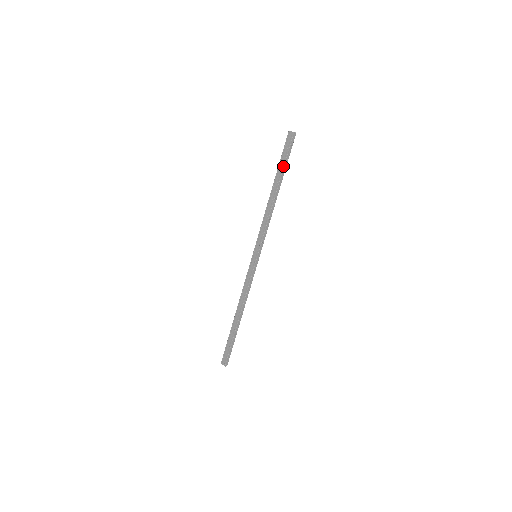
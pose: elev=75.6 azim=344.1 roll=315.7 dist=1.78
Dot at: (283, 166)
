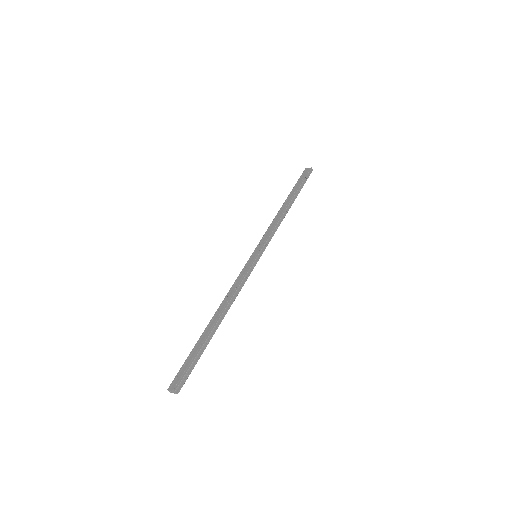
Dot at: (299, 187)
